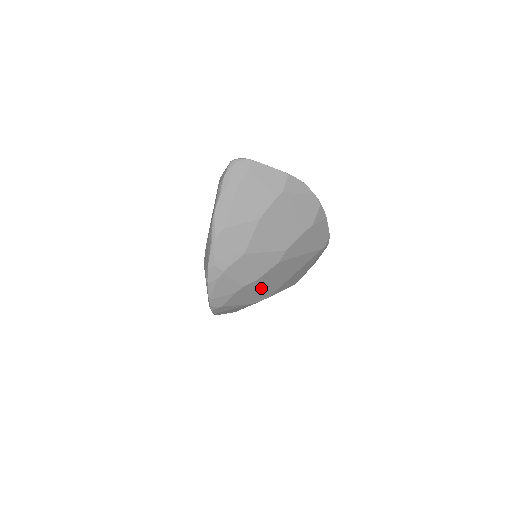
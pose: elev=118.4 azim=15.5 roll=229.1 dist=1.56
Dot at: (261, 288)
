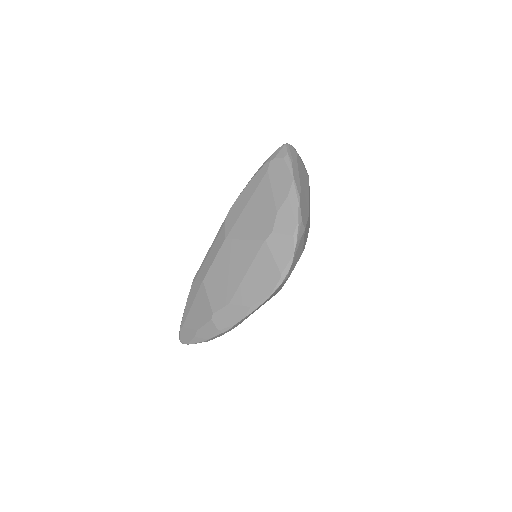
Dot at: occluded
